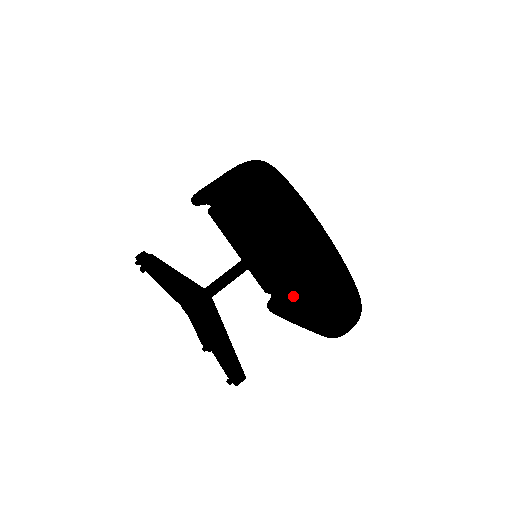
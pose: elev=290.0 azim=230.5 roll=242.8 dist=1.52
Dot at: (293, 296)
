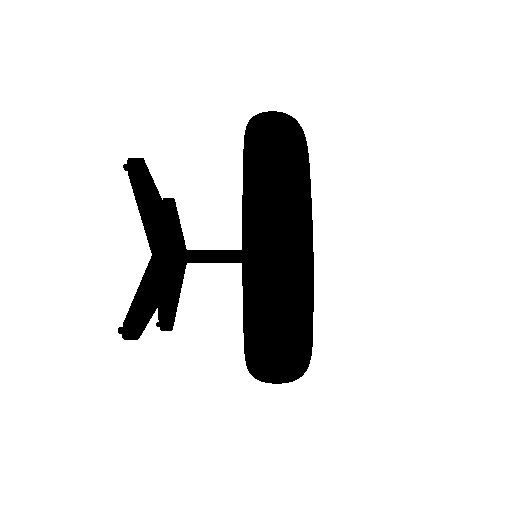
Dot at: occluded
